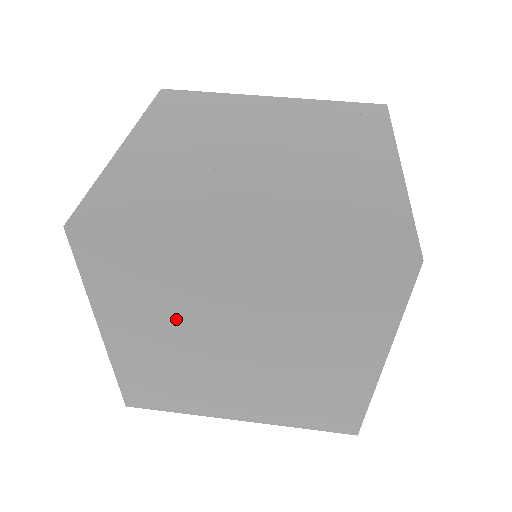
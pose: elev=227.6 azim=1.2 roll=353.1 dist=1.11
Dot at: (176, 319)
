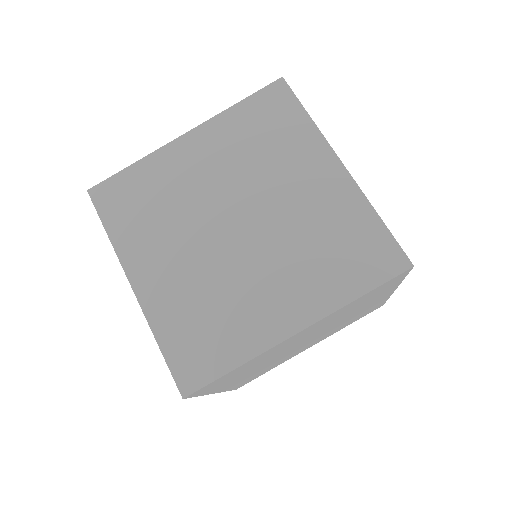
Dot at: (263, 363)
